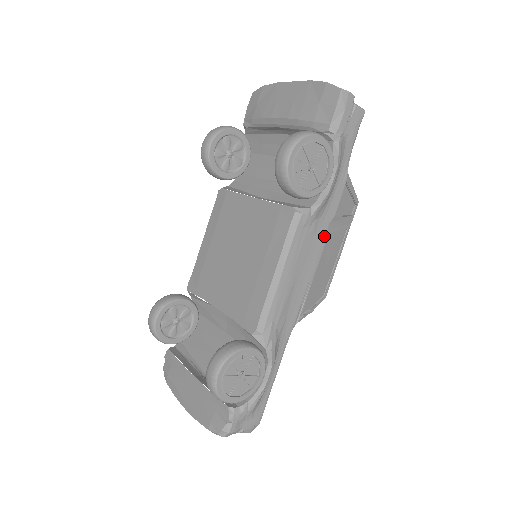
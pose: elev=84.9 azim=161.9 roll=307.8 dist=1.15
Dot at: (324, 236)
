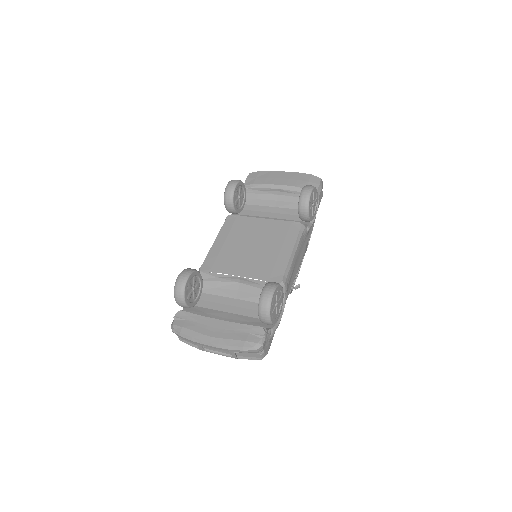
Dot at: (305, 248)
